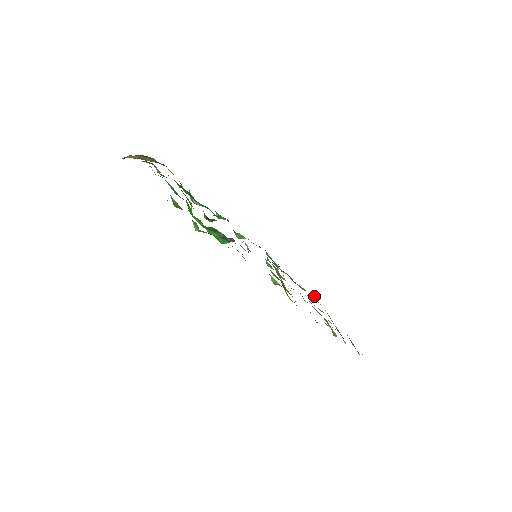
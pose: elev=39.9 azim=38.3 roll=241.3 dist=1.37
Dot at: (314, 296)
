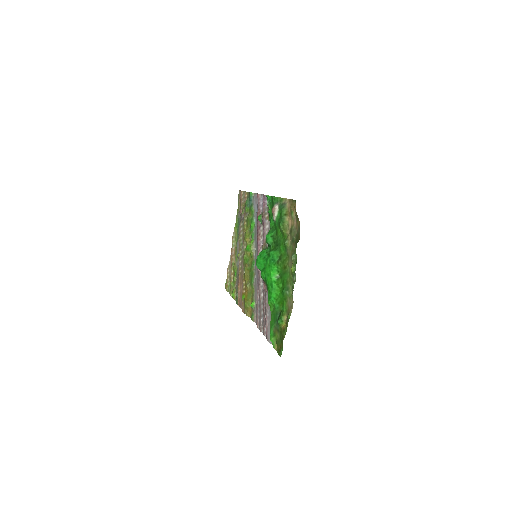
Dot at: (237, 218)
